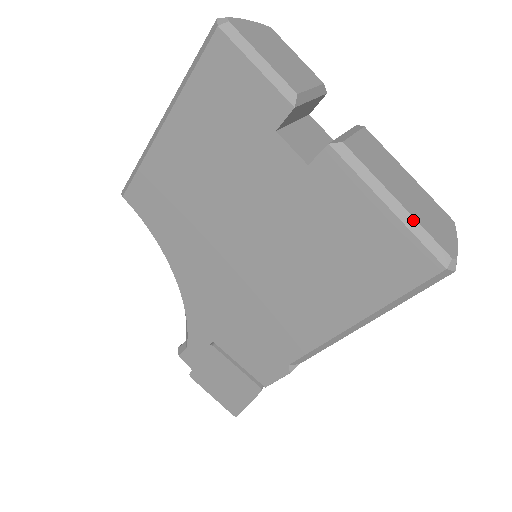
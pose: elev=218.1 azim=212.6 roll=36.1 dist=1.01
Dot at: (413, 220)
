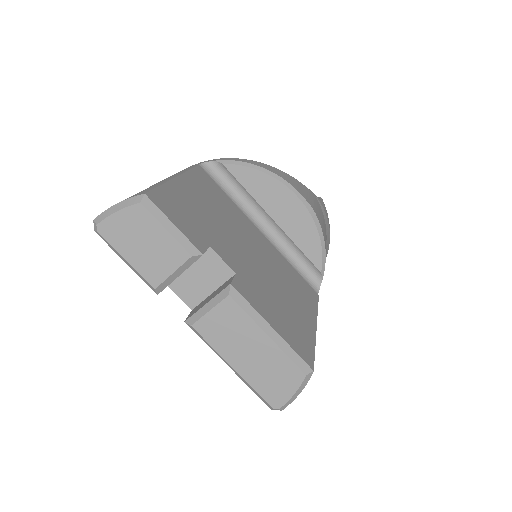
Dot at: (245, 381)
